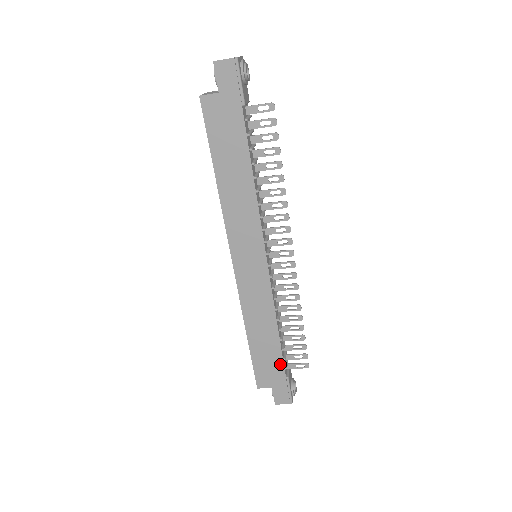
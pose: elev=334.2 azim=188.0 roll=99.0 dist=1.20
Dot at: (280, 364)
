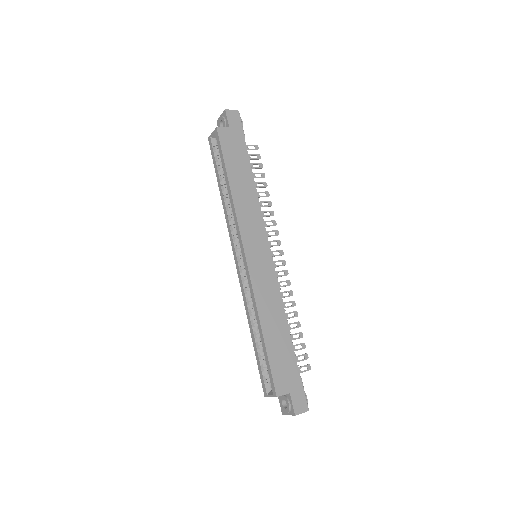
Dot at: (293, 360)
